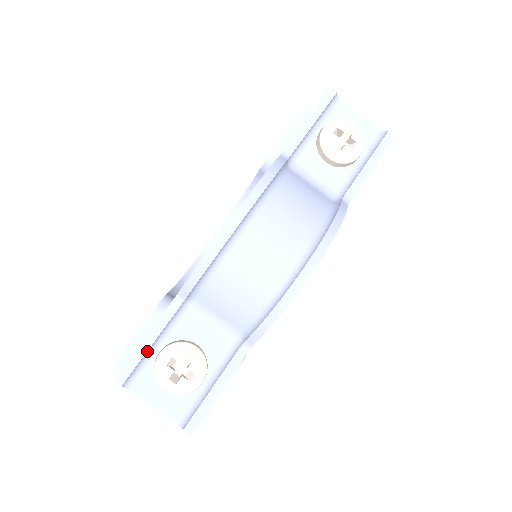
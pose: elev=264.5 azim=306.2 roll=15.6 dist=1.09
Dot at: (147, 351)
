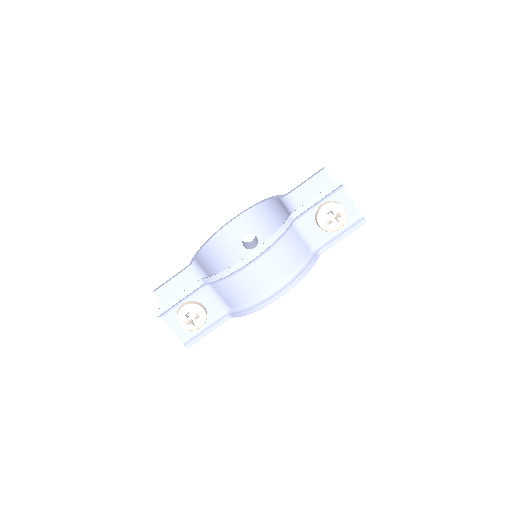
Dot at: (176, 303)
